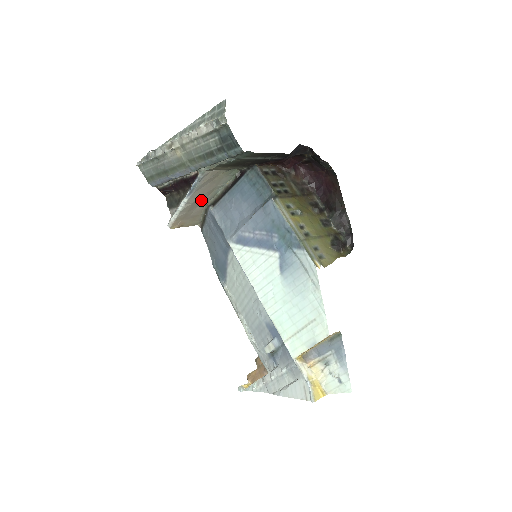
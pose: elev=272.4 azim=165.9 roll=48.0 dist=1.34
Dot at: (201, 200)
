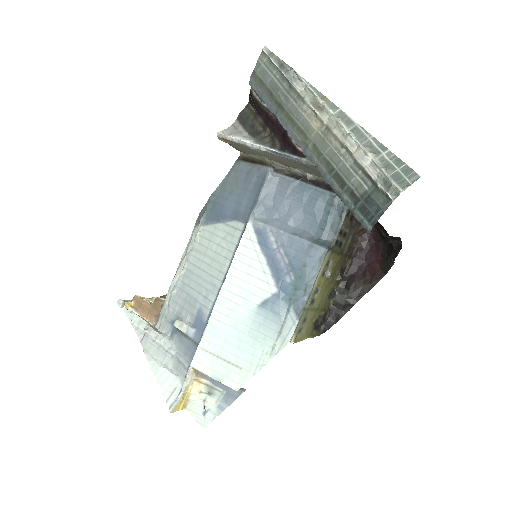
Dot at: (273, 157)
